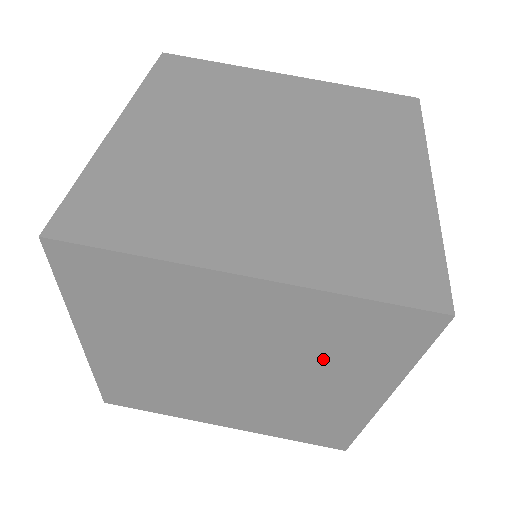
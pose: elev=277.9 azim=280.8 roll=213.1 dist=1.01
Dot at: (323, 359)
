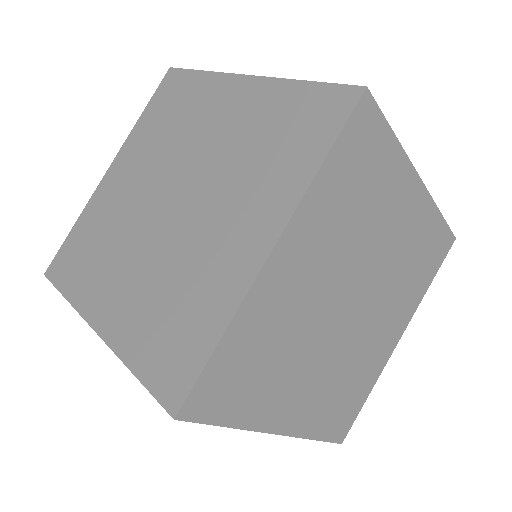
Dot at: (249, 169)
